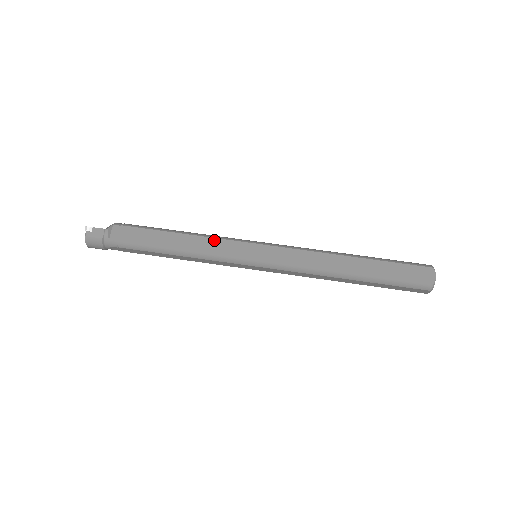
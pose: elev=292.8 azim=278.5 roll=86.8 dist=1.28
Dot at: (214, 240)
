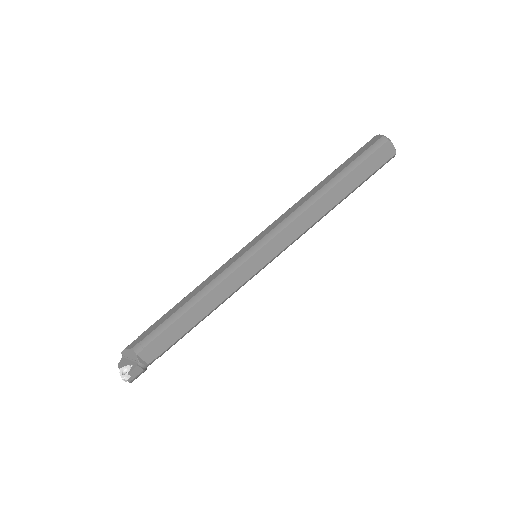
Dot at: (222, 284)
